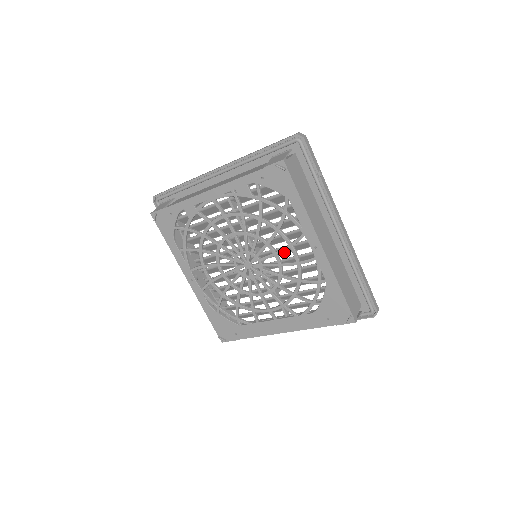
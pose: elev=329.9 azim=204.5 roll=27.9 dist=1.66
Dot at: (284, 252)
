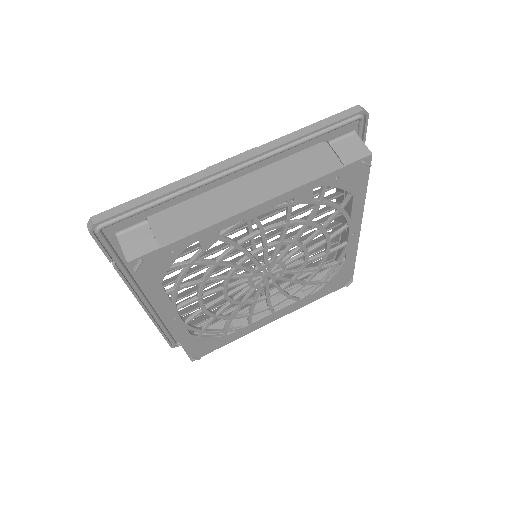
Dot at: occluded
